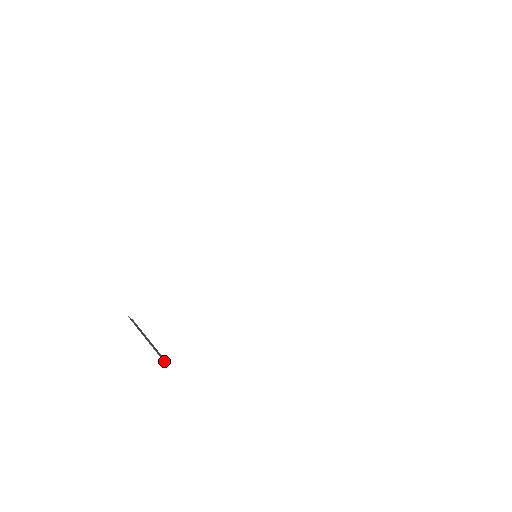
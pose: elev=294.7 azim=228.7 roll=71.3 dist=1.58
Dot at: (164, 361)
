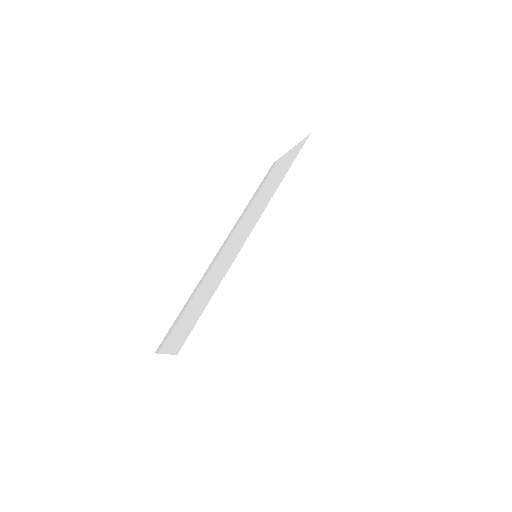
Dot at: occluded
